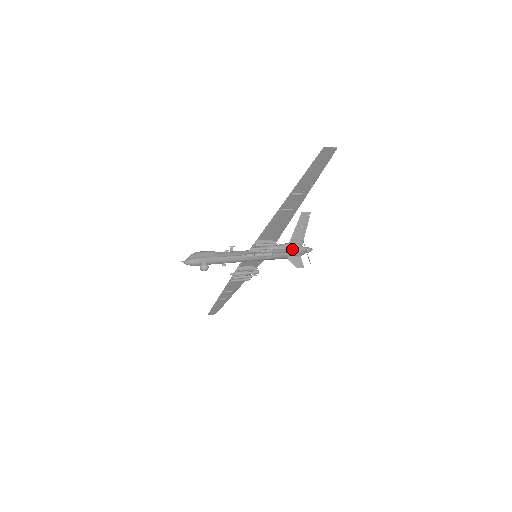
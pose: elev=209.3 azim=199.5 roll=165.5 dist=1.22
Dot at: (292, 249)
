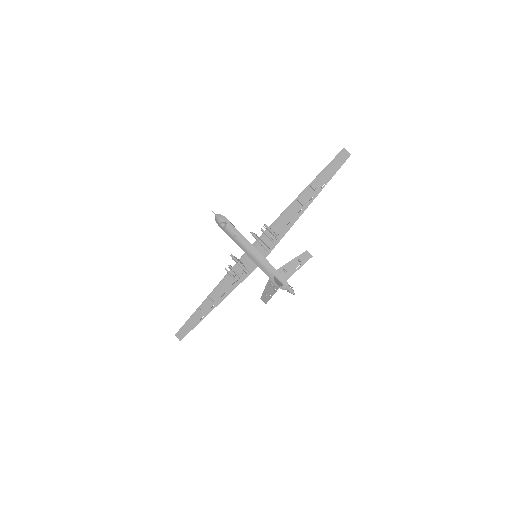
Dot at: (282, 273)
